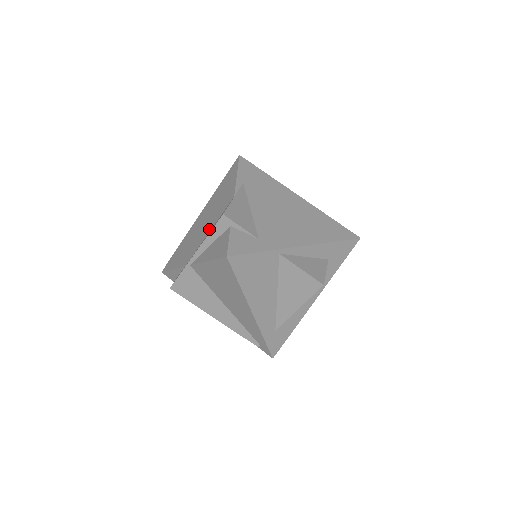
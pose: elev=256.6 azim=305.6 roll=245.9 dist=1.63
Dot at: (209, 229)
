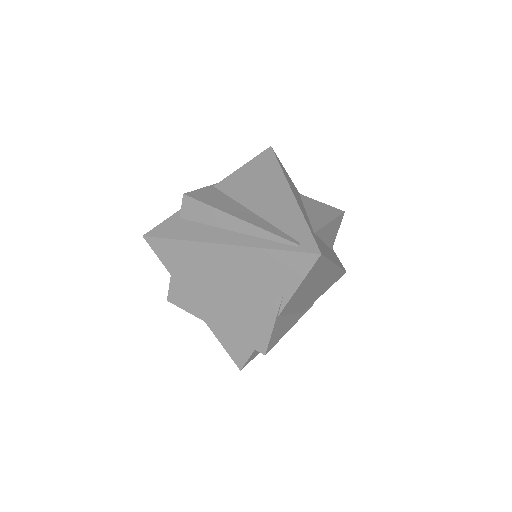
Dot at: occluded
